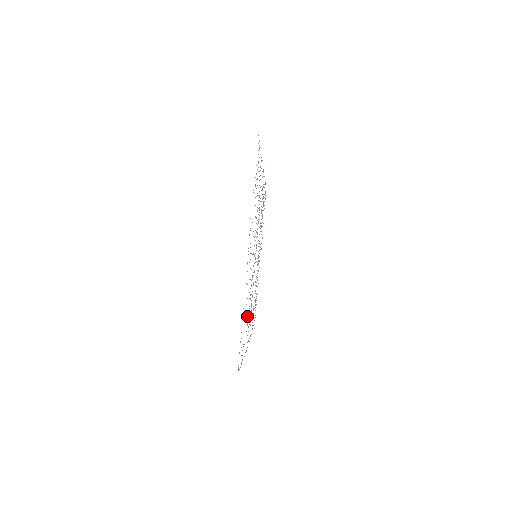
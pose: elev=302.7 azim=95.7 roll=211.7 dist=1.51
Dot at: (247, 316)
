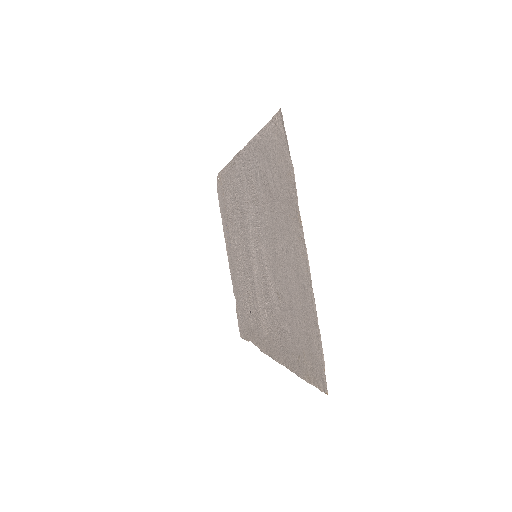
Dot at: (289, 326)
